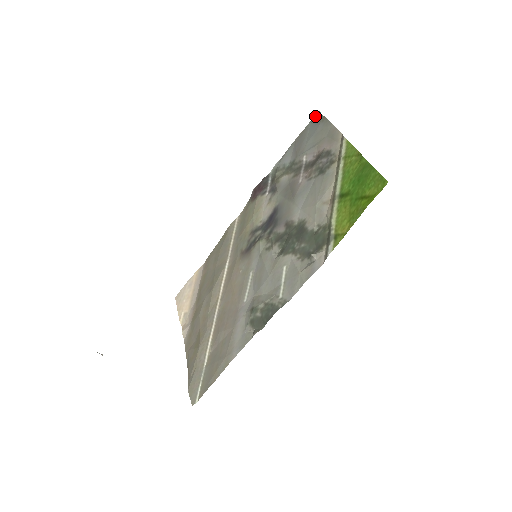
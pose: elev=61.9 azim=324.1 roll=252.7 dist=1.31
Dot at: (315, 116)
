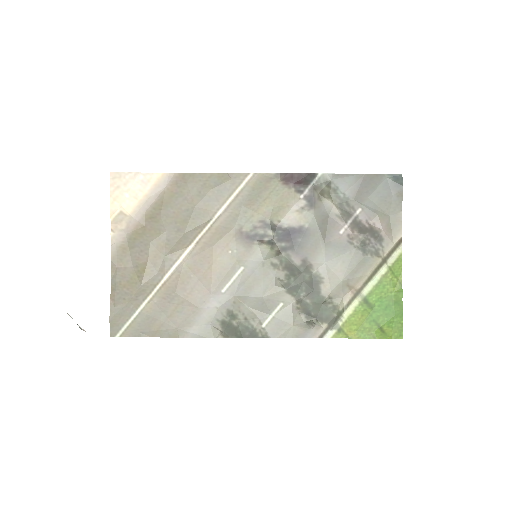
Dot at: (396, 176)
